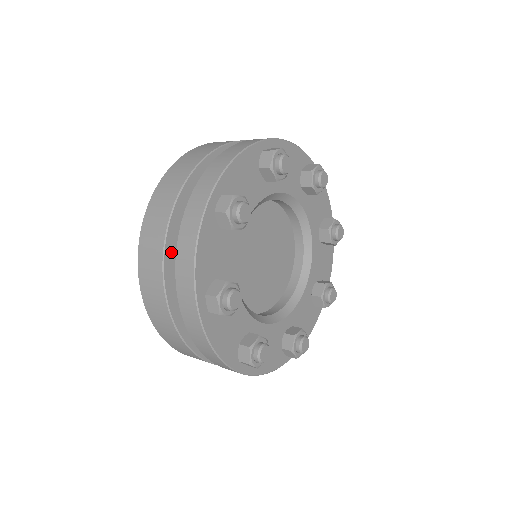
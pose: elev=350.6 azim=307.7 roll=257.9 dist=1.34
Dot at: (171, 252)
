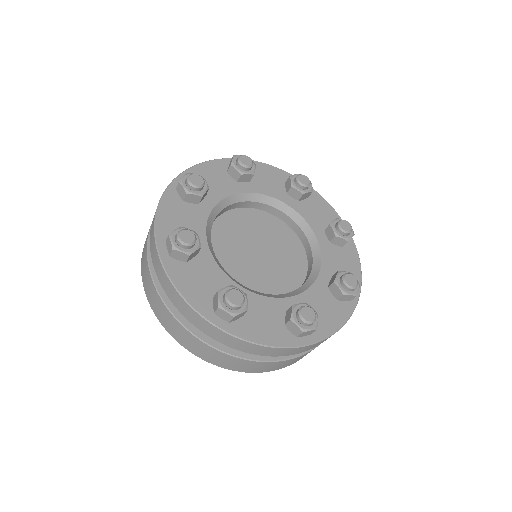
Dot at: occluded
